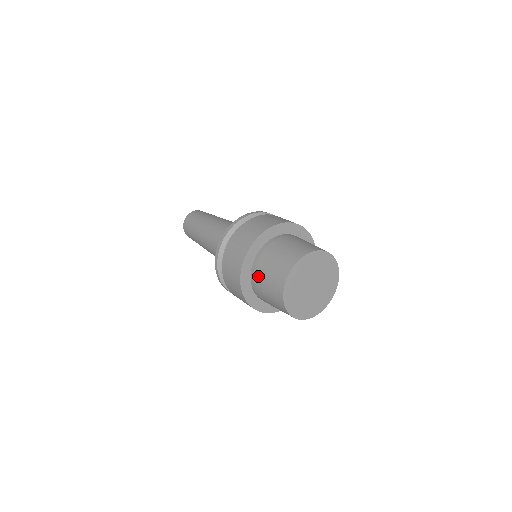
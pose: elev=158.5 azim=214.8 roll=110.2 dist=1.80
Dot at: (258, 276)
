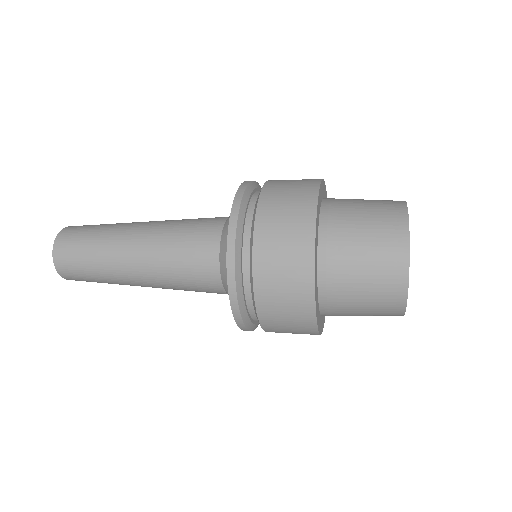
Dot at: (340, 231)
